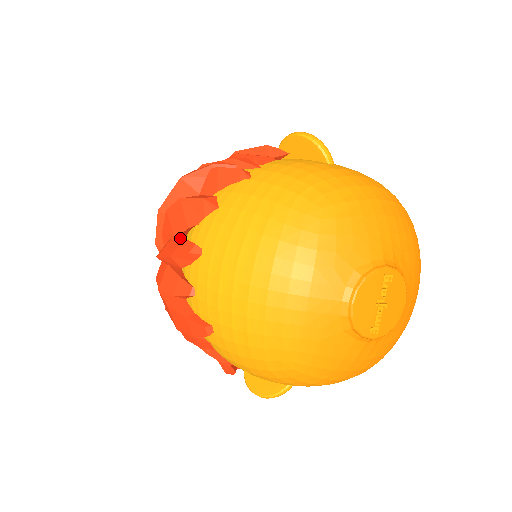
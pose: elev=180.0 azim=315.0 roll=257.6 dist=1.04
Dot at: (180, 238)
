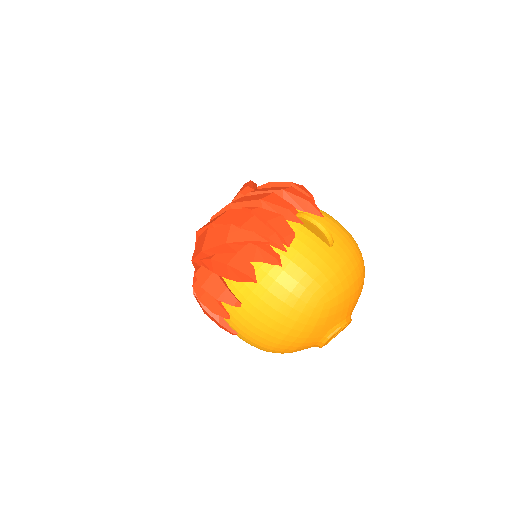
Dot at: (222, 283)
